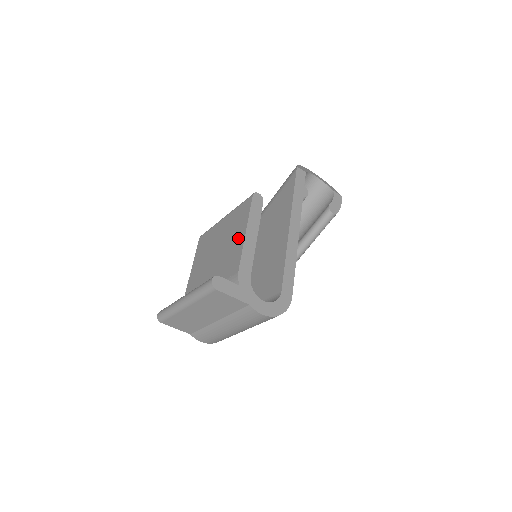
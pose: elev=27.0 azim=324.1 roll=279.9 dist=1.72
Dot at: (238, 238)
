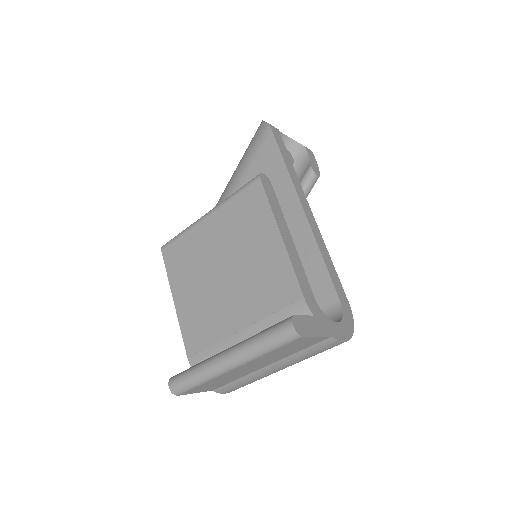
Dot at: (268, 246)
